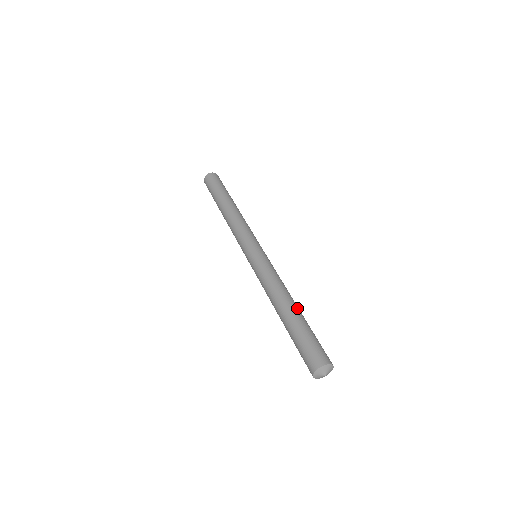
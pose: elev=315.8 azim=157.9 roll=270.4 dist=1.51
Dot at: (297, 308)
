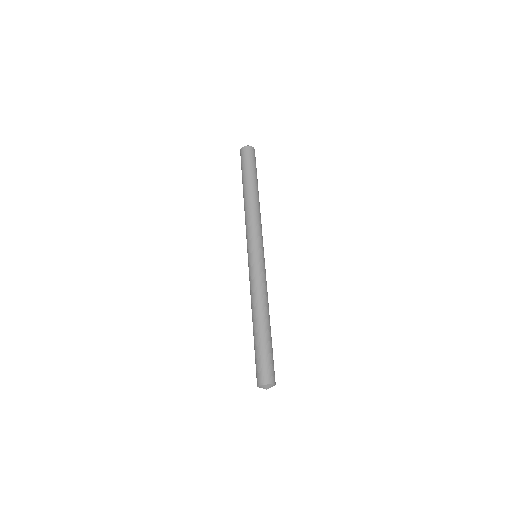
Dot at: (270, 326)
